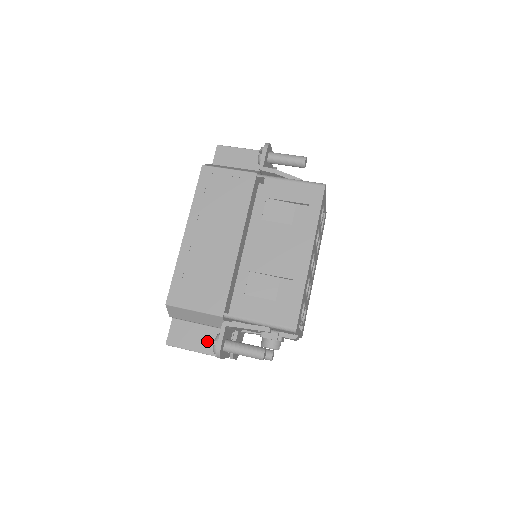
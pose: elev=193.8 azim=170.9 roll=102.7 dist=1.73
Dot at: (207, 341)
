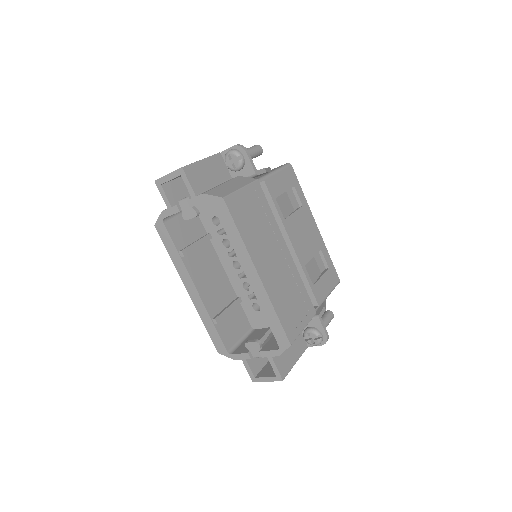
Dot at: (297, 346)
